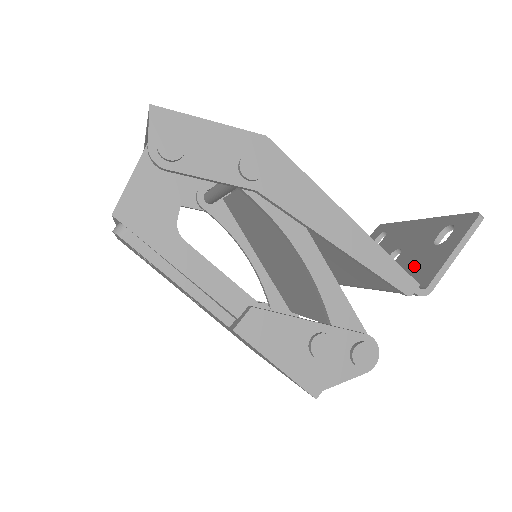
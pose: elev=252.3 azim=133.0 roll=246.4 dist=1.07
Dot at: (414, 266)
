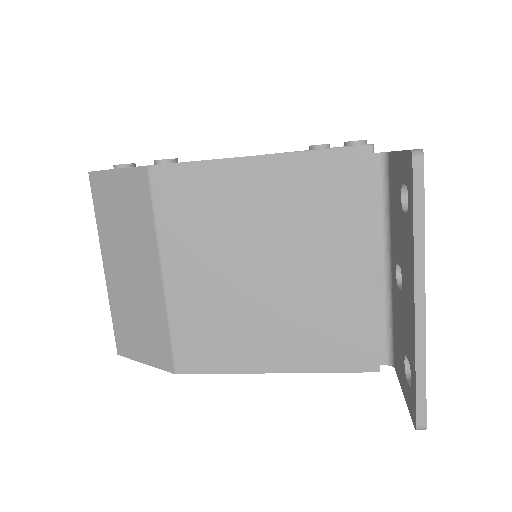
Dot at: (397, 335)
